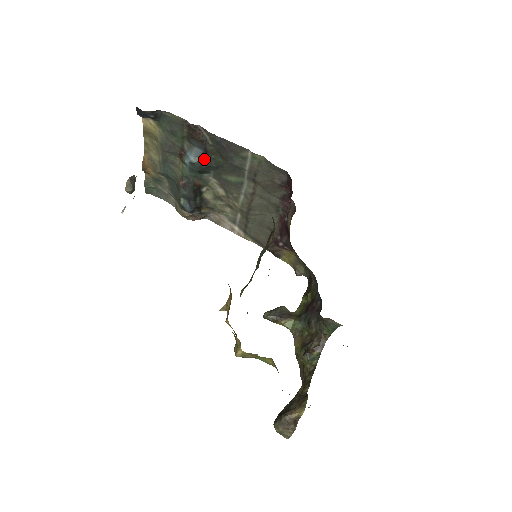
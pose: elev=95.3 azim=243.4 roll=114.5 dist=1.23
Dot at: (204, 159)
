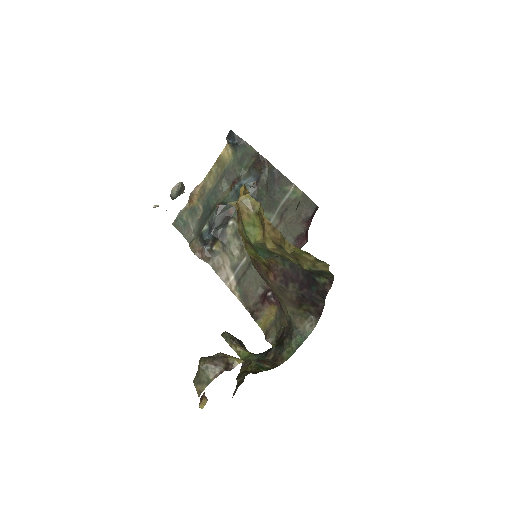
Dot at: (252, 188)
